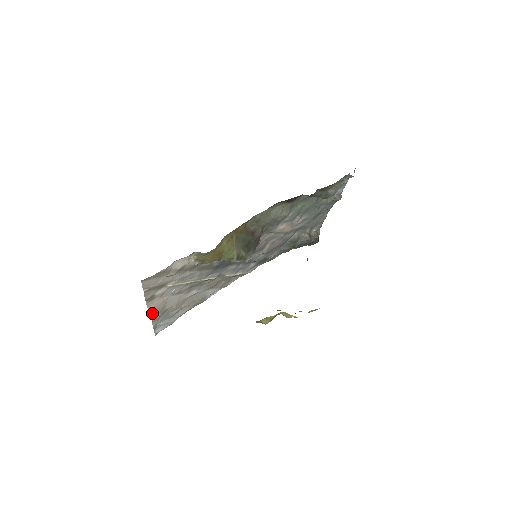
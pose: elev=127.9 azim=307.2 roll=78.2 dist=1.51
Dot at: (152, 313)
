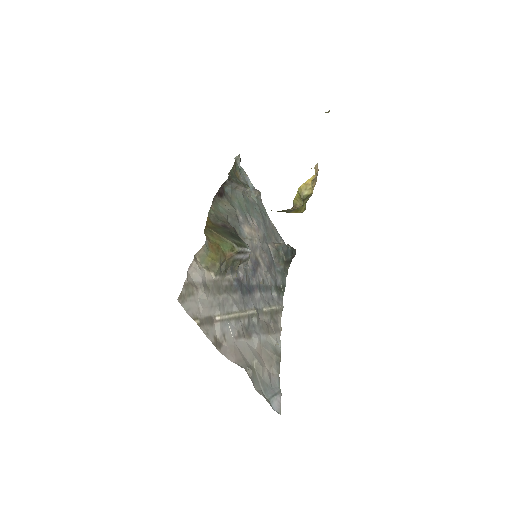
Dot at: occluded
